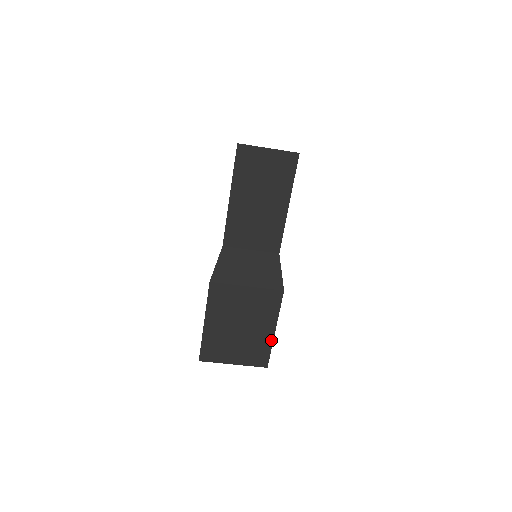
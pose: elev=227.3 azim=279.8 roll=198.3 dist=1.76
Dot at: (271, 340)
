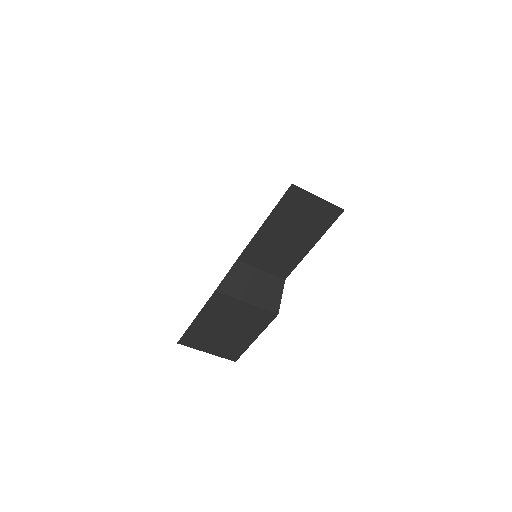
Dot at: (248, 345)
